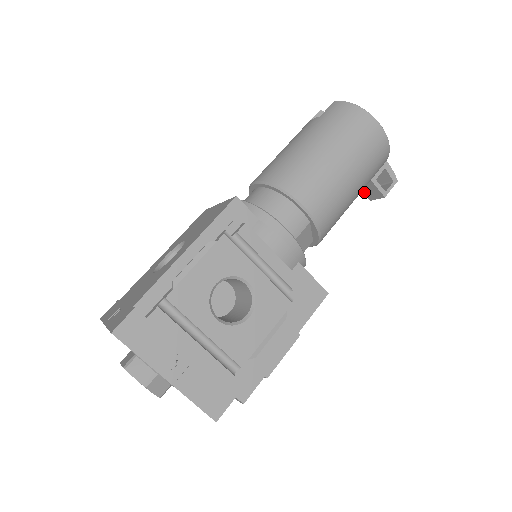
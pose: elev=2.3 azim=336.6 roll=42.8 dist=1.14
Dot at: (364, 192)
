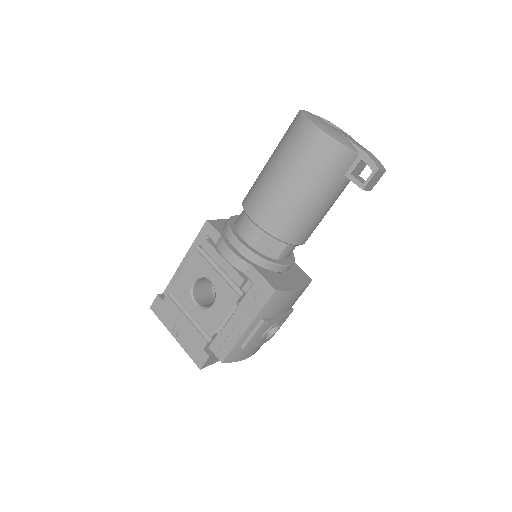
Dot at: occluded
